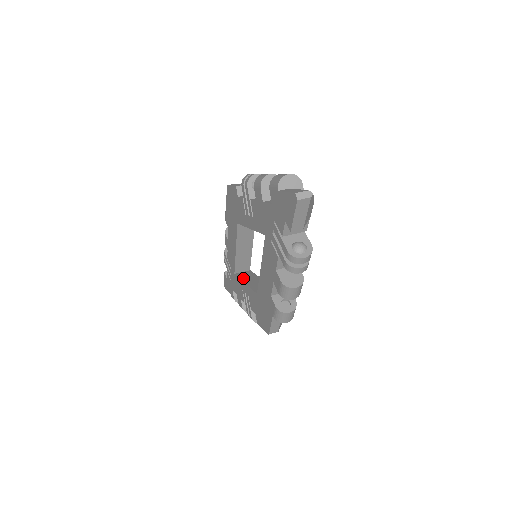
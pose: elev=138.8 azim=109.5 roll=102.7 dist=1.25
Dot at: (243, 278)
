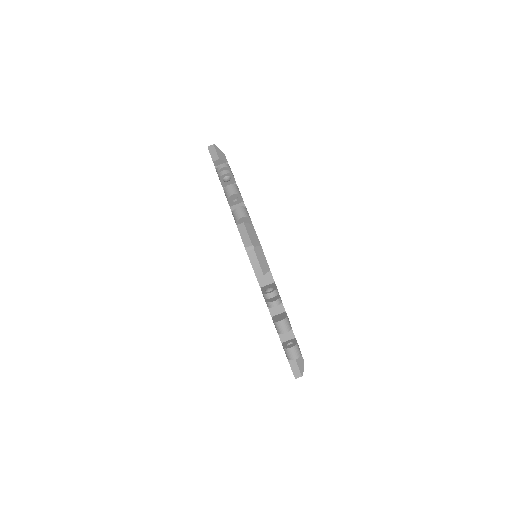
Dot at: occluded
